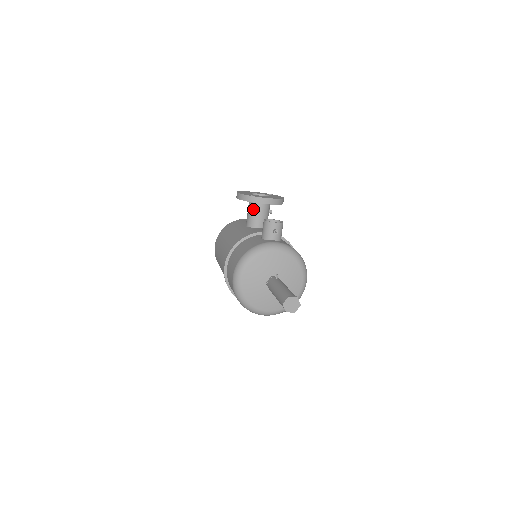
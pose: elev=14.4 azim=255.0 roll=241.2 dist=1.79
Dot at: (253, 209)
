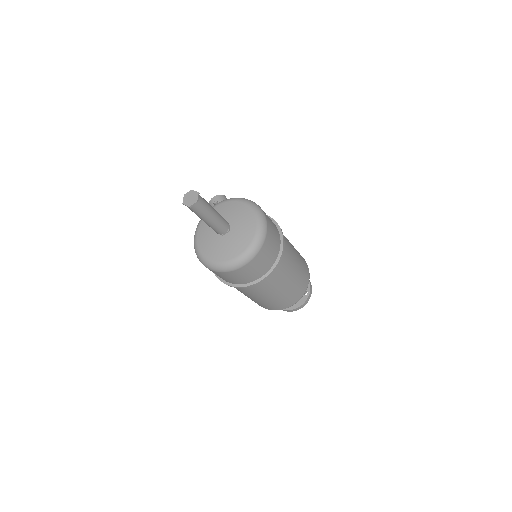
Dot at: occluded
